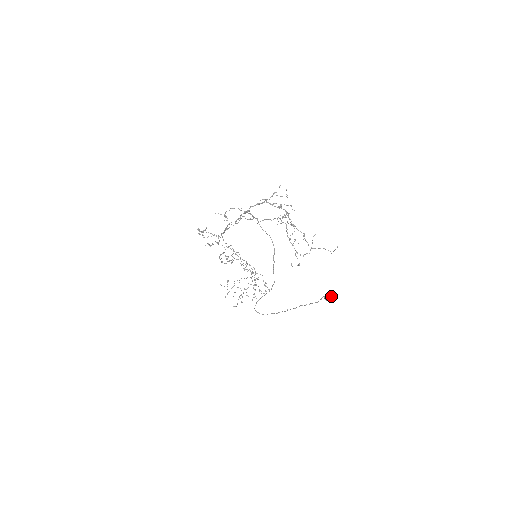
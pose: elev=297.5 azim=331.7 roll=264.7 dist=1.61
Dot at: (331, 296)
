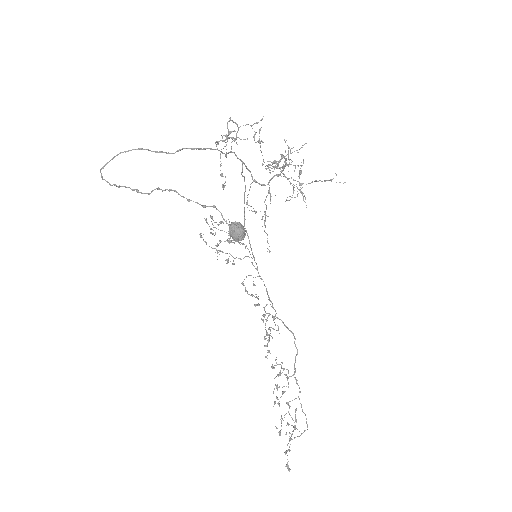
Dot at: (239, 224)
